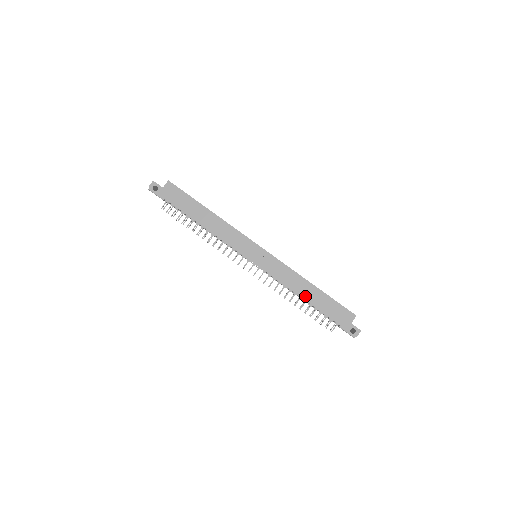
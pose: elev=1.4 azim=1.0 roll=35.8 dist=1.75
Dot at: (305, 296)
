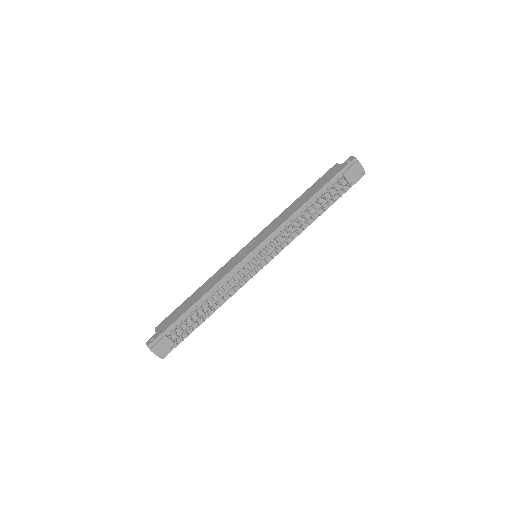
Dot at: (302, 204)
